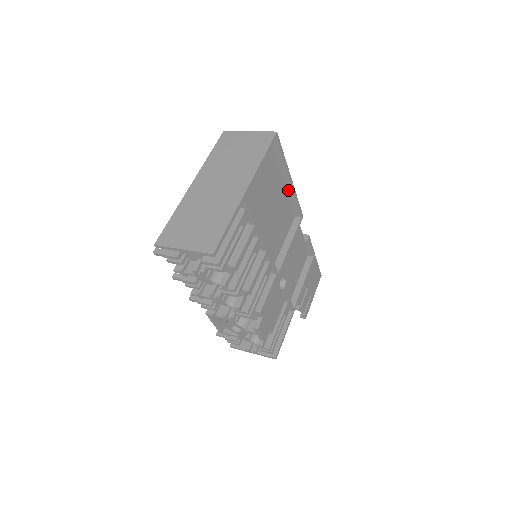
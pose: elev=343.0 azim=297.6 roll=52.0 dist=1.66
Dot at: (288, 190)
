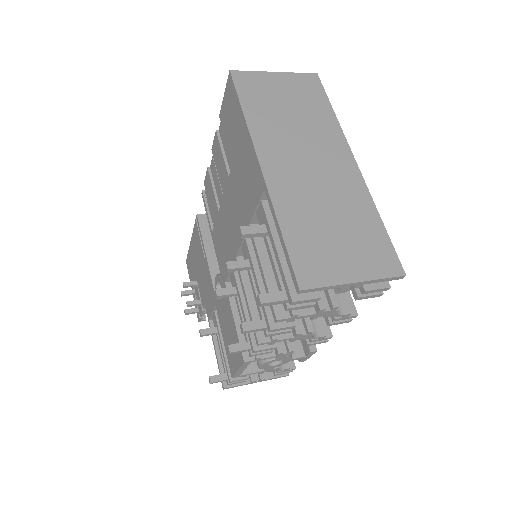
Dot at: occluded
